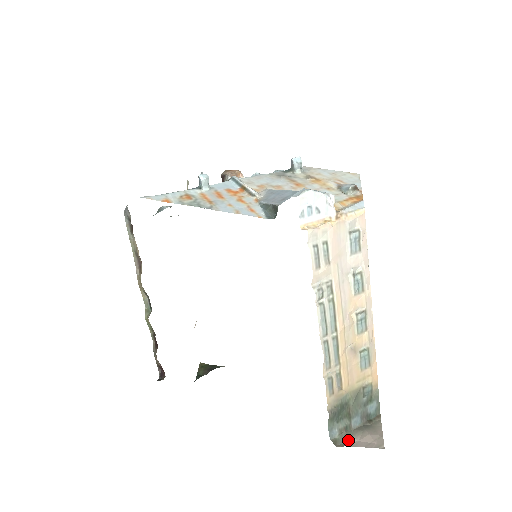
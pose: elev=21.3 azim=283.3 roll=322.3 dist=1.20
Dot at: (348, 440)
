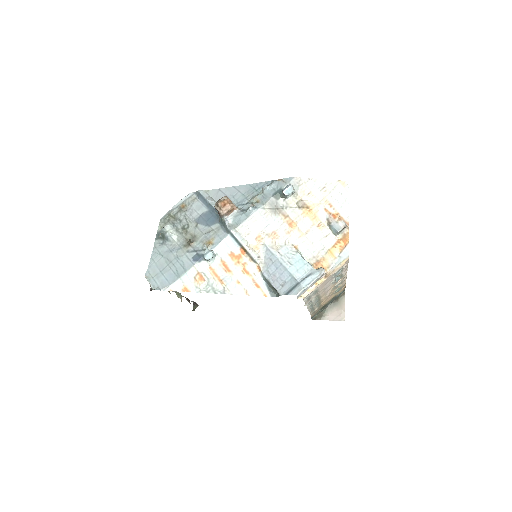
Dot at: (323, 316)
